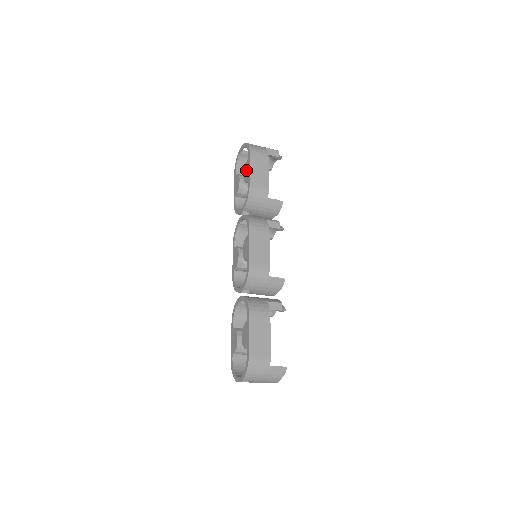
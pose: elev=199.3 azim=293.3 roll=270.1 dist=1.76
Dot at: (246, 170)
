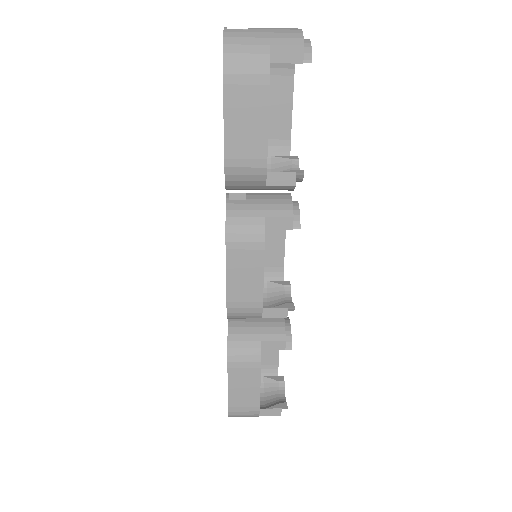
Dot at: occluded
